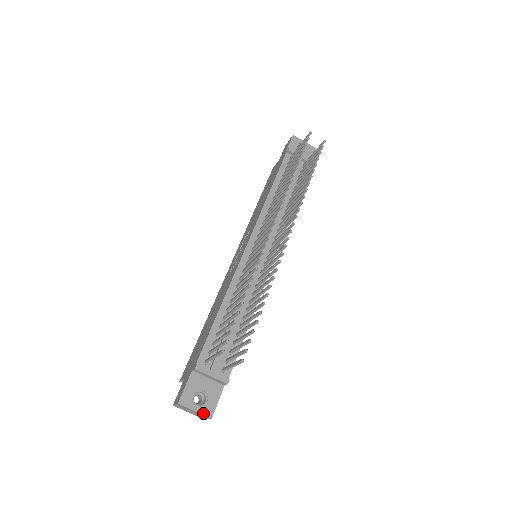
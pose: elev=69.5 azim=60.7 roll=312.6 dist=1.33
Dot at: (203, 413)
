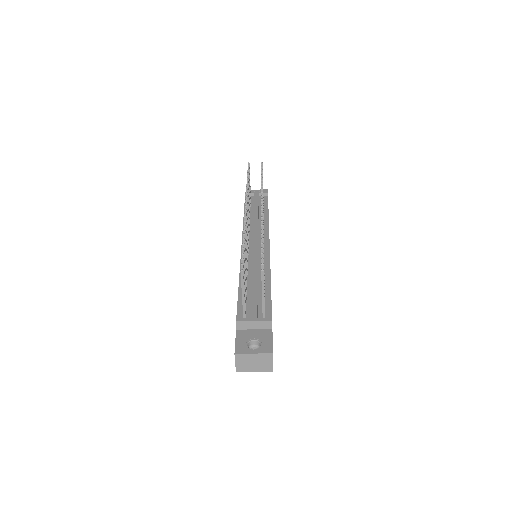
Dot at: (262, 352)
